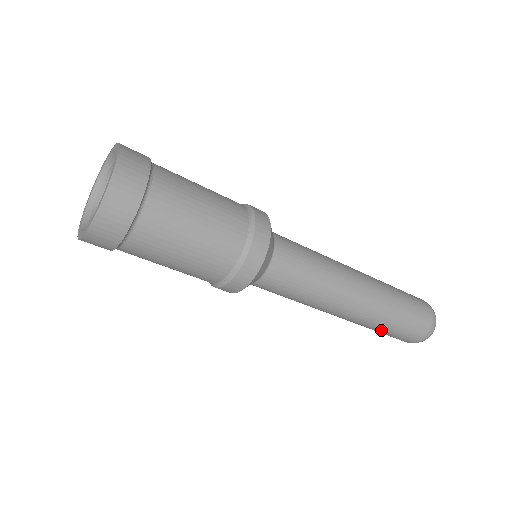
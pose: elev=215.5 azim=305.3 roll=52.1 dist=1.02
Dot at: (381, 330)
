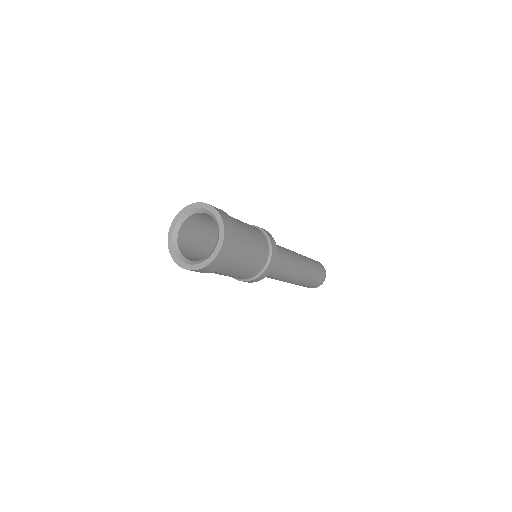
Dot at: (309, 282)
